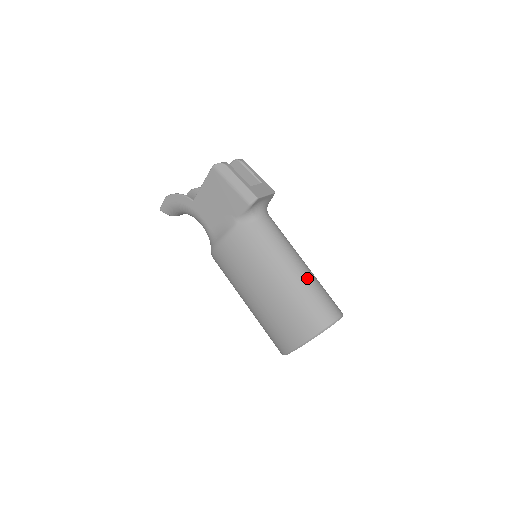
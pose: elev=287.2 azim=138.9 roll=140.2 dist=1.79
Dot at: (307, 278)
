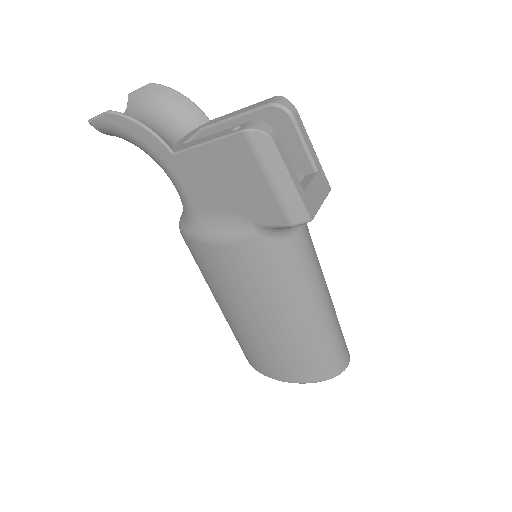
Dot at: (329, 323)
